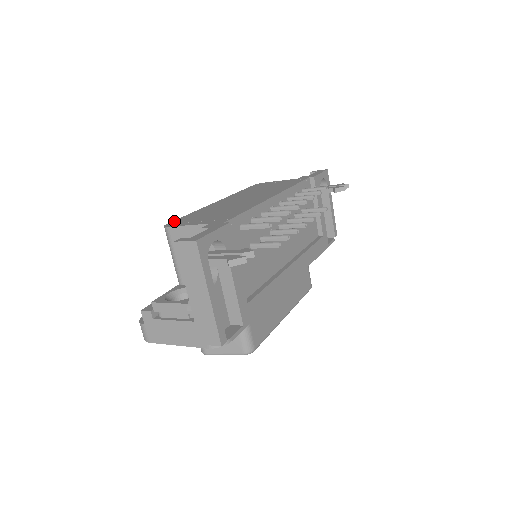
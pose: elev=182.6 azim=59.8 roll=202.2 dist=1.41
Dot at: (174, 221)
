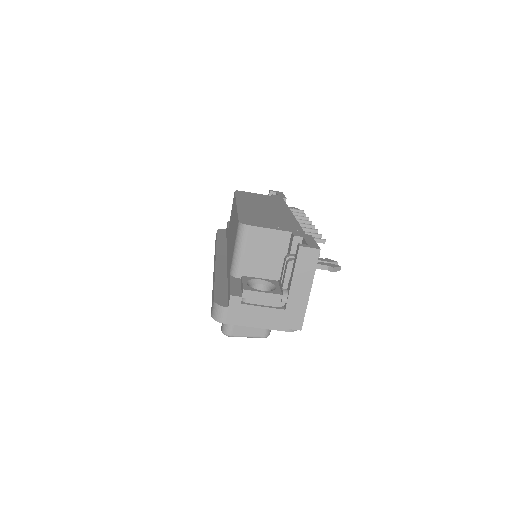
Dot at: (241, 219)
